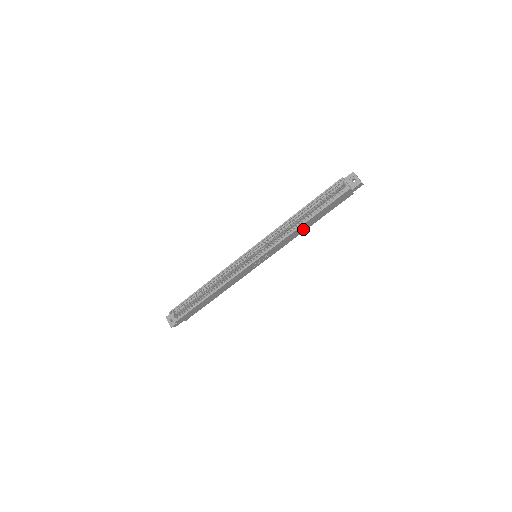
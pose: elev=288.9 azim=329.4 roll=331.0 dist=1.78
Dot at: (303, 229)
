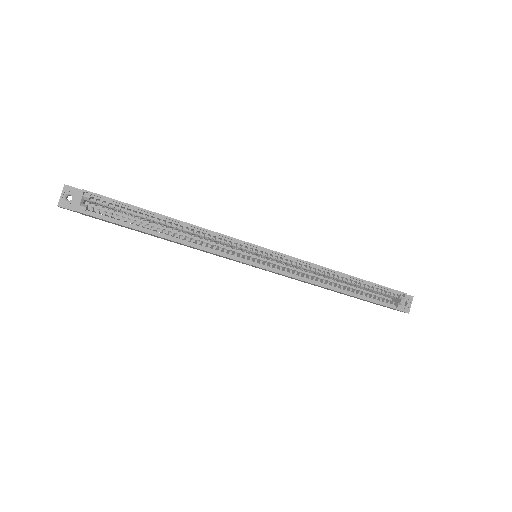
Dot at: occluded
